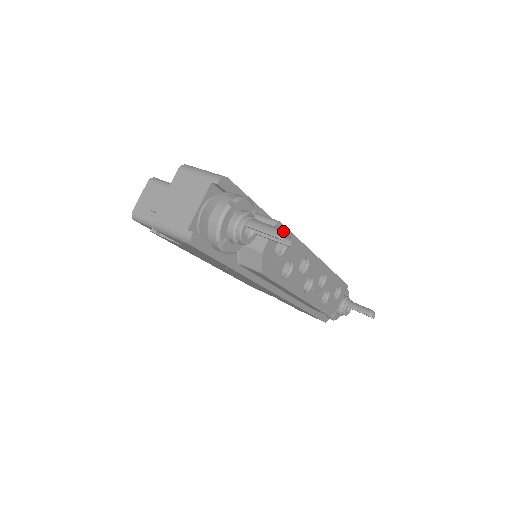
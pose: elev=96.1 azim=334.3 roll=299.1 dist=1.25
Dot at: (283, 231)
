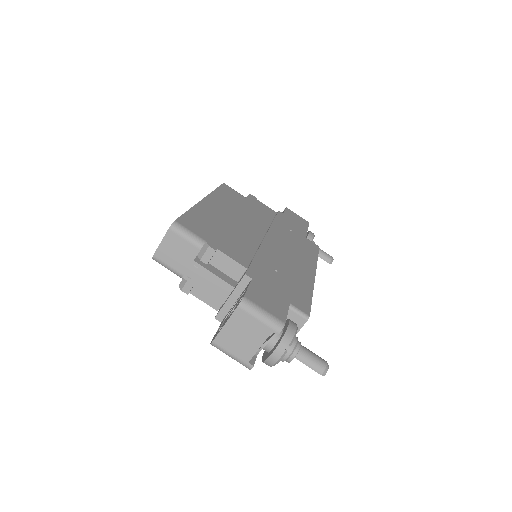
Dot at: (325, 368)
